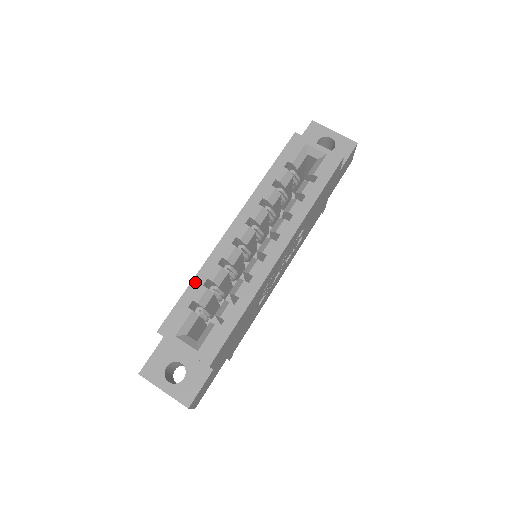
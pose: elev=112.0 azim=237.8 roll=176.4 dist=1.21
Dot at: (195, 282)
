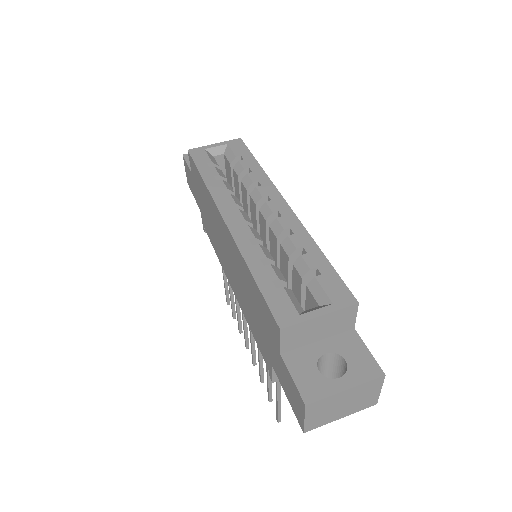
Dot at: (254, 270)
